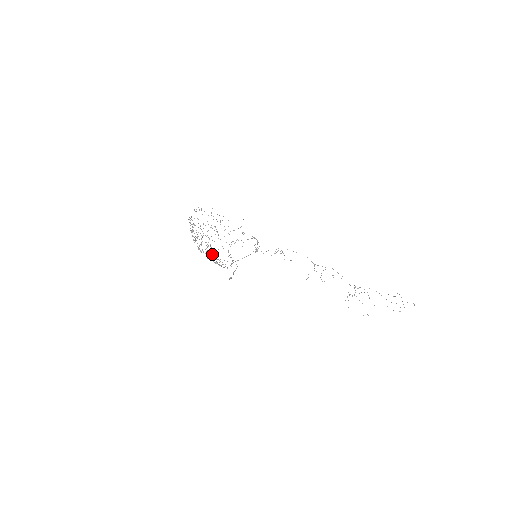
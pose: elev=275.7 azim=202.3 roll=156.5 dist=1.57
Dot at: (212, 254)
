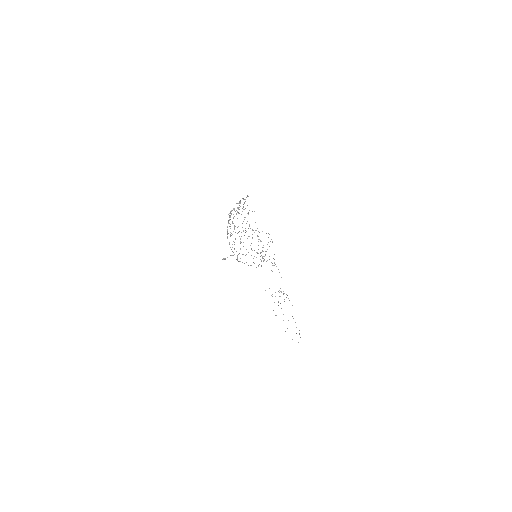
Dot at: occluded
